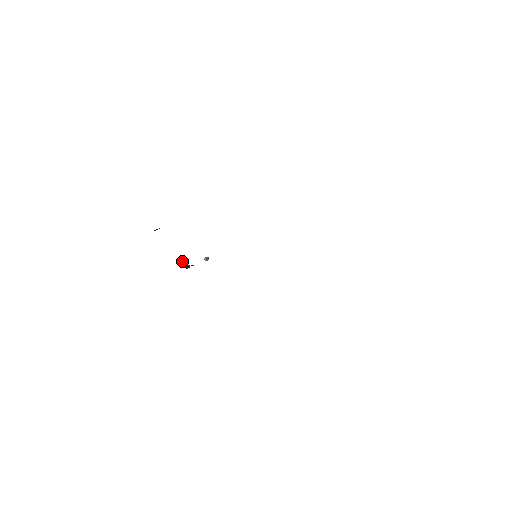
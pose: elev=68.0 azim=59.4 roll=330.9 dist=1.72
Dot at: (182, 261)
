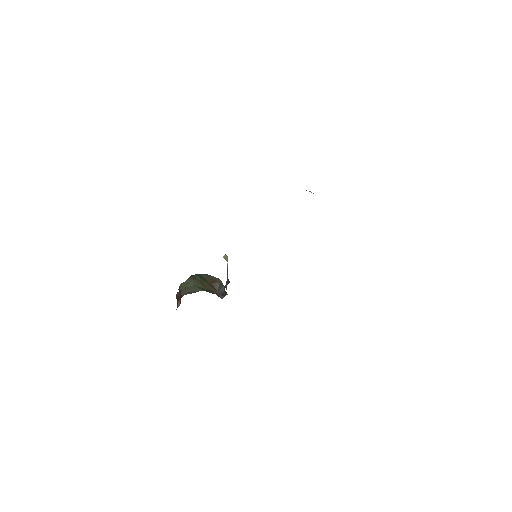
Dot at: (216, 286)
